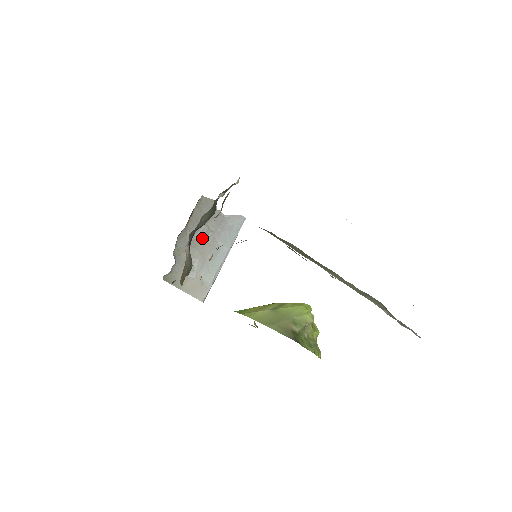
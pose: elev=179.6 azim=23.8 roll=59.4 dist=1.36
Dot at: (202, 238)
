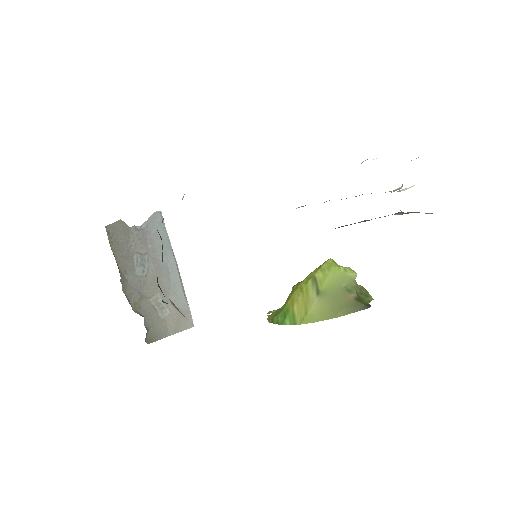
Dot at: (143, 269)
